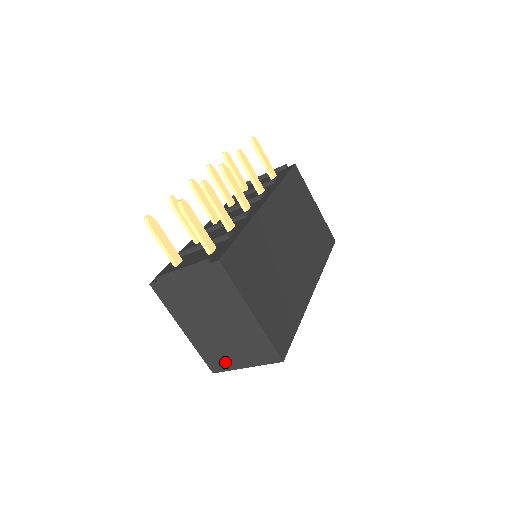
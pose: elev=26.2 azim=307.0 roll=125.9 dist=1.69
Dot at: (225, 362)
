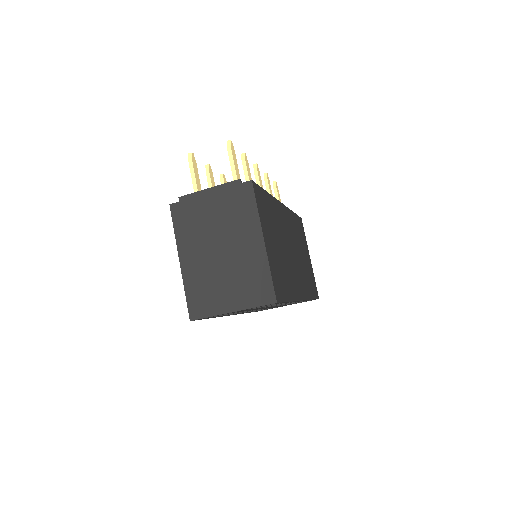
Dot at: (211, 304)
